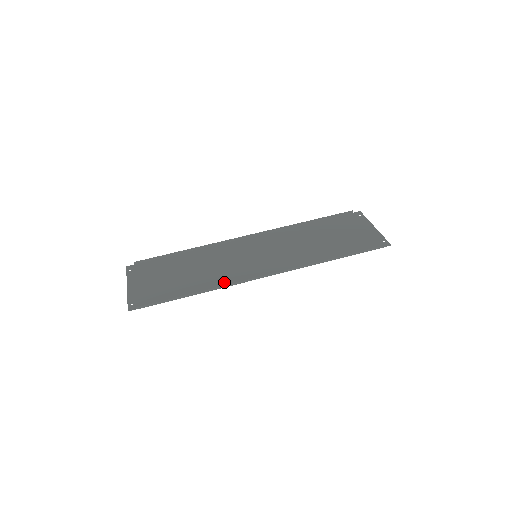
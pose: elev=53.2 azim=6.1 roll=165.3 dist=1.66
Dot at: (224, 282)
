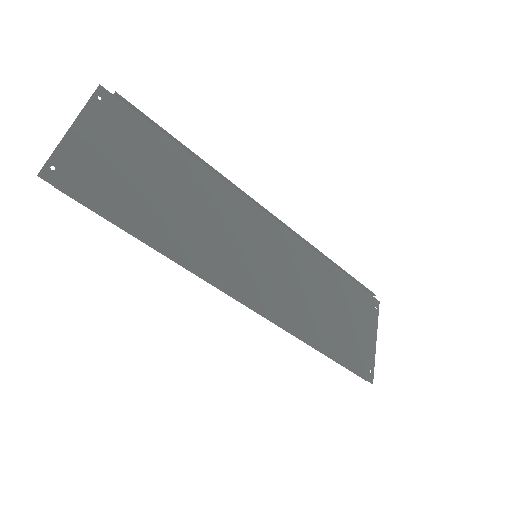
Dot at: (196, 262)
